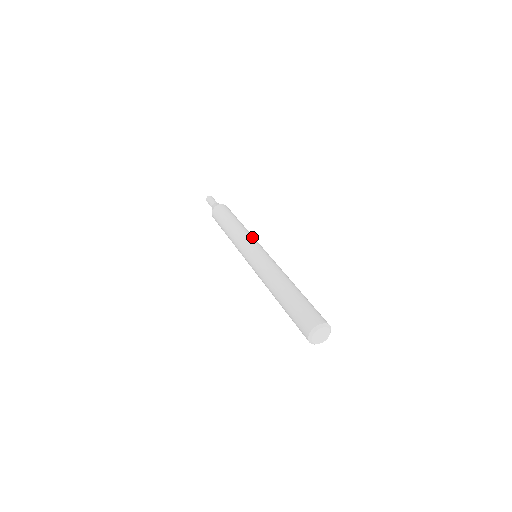
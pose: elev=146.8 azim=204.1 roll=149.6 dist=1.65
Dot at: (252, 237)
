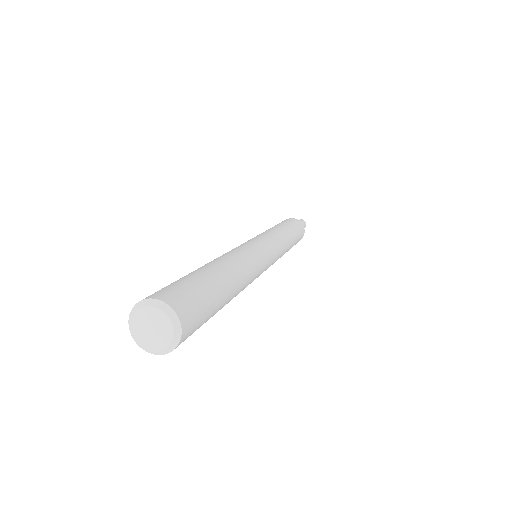
Dot at: (276, 238)
